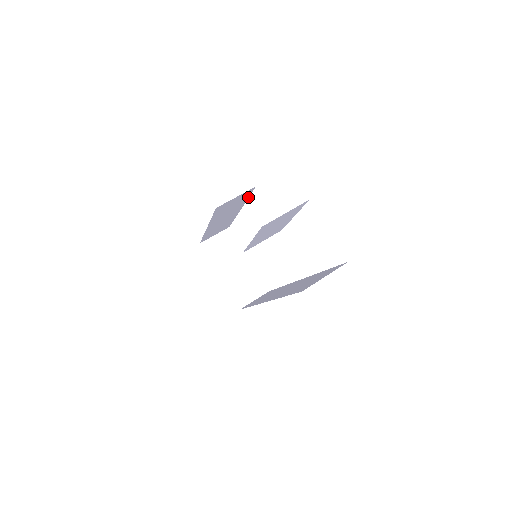
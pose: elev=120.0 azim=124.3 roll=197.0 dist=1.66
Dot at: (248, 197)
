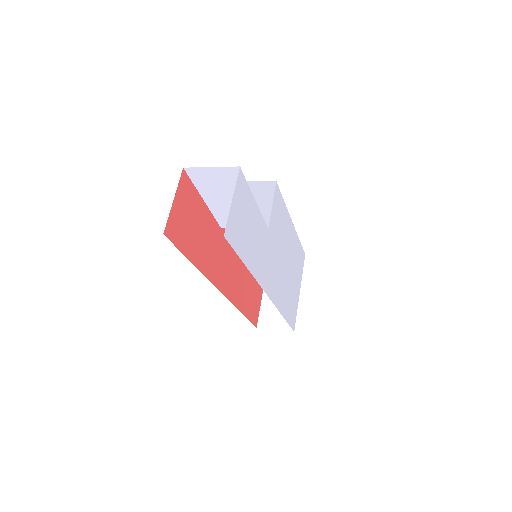
Dot at: (283, 200)
